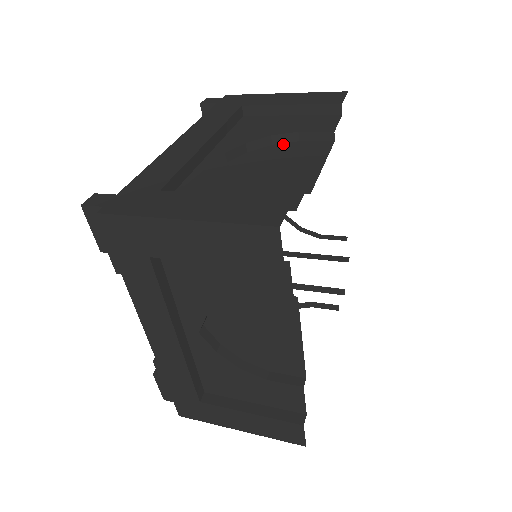
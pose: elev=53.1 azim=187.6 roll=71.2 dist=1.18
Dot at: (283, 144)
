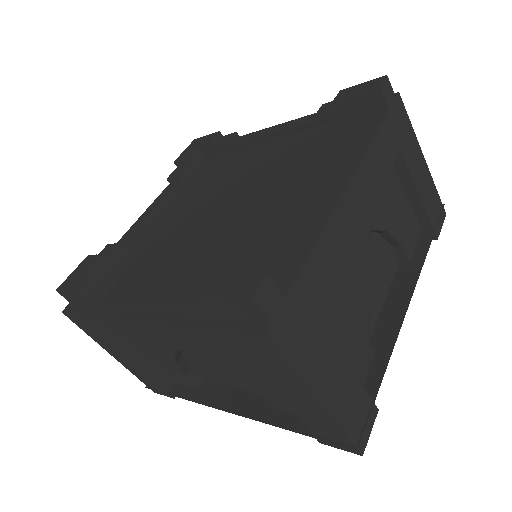
Dot at: (384, 241)
